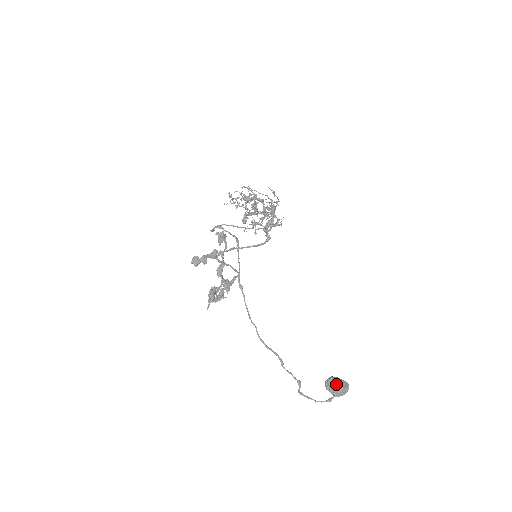
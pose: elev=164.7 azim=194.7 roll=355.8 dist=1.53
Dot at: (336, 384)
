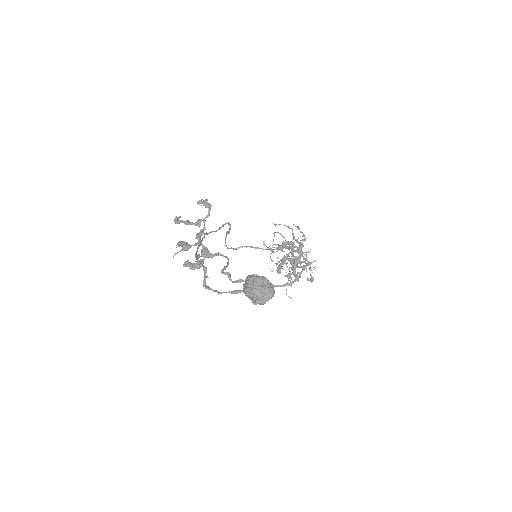
Dot at: (251, 275)
